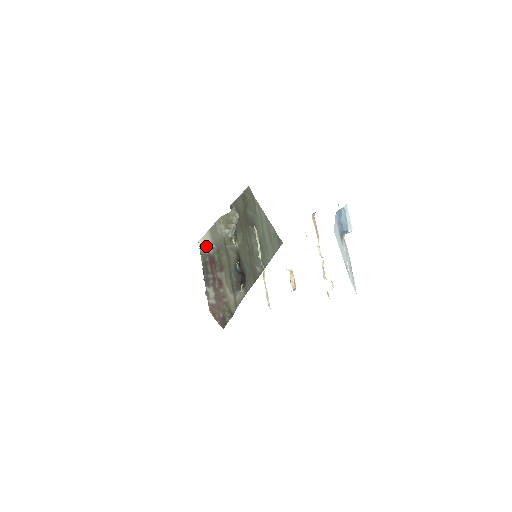
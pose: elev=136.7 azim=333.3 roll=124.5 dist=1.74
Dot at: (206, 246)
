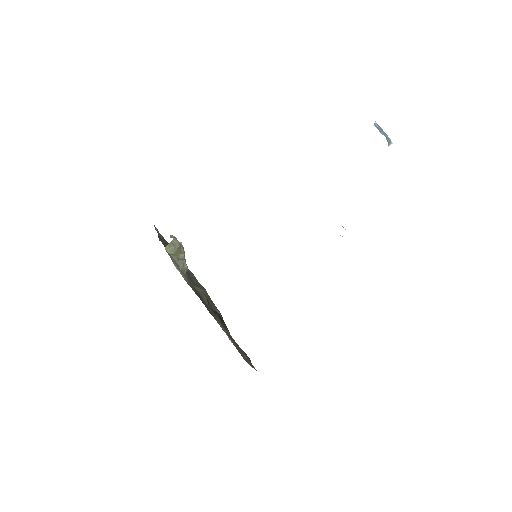
Dot at: (182, 275)
